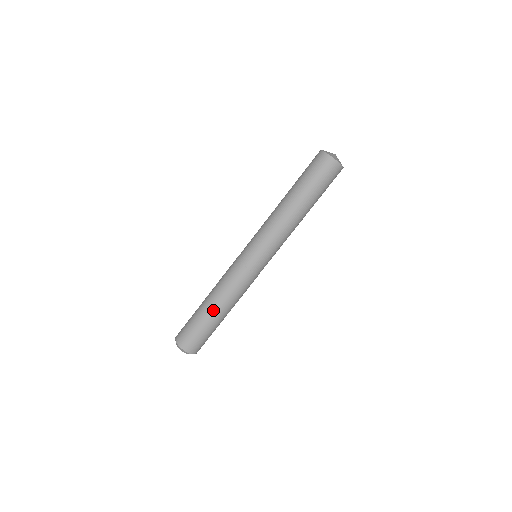
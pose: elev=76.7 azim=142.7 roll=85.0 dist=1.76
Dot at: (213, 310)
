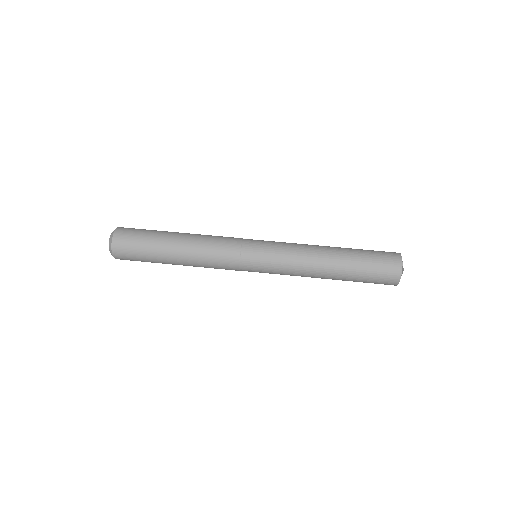
Dot at: (176, 239)
